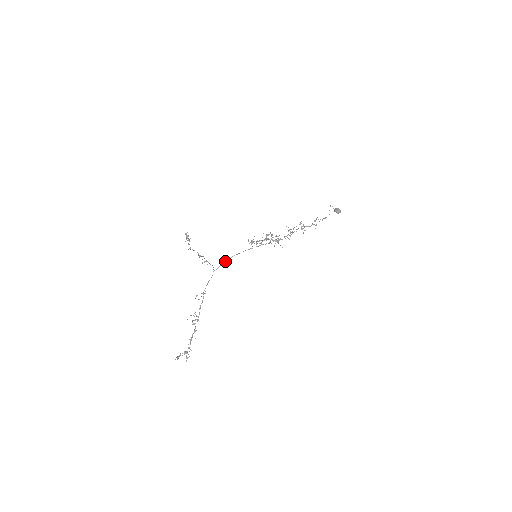
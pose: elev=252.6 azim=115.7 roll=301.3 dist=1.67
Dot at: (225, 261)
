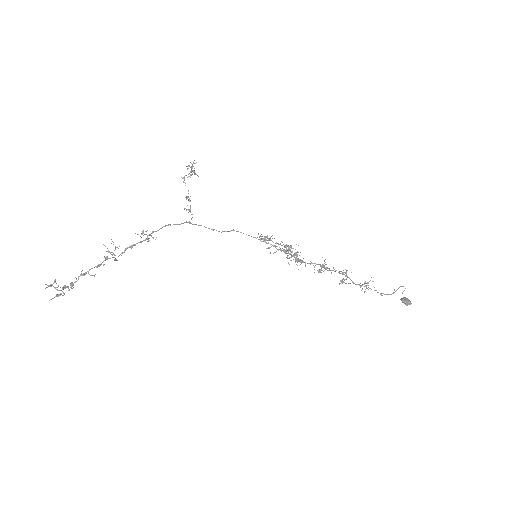
Dot at: occluded
